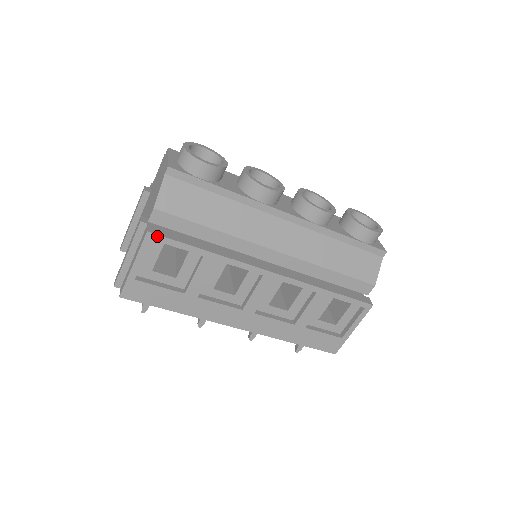
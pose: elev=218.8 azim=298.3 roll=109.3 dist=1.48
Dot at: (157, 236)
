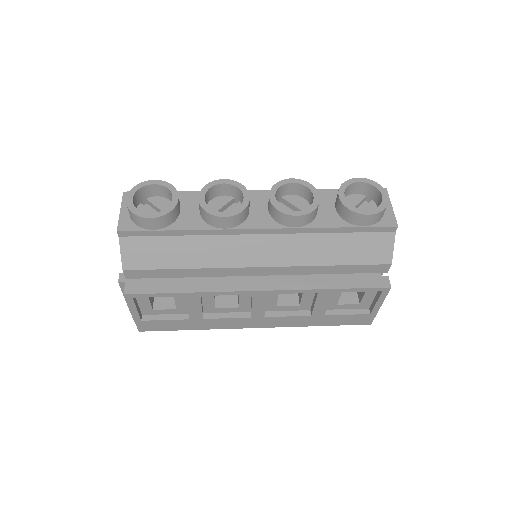
Dot at: (134, 295)
